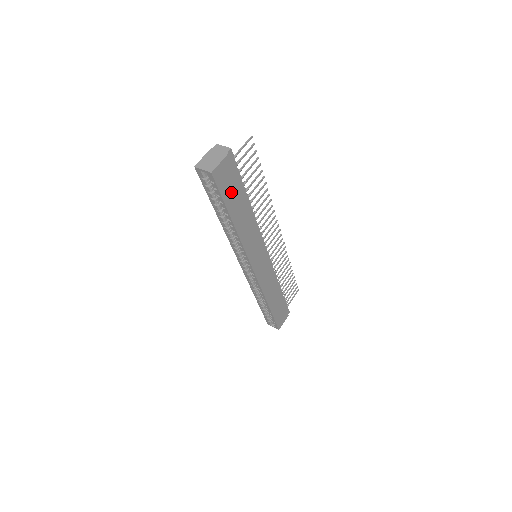
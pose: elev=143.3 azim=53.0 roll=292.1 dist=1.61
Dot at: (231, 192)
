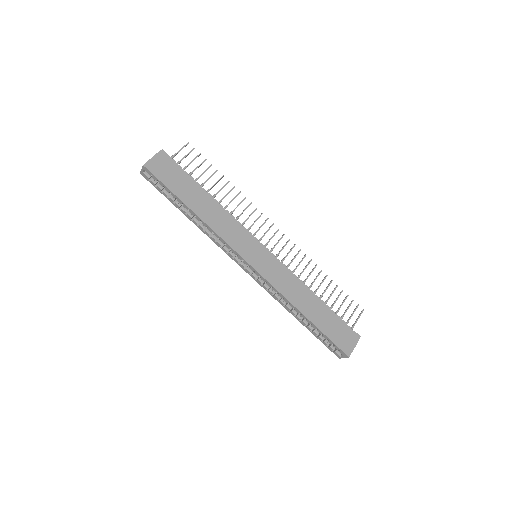
Dot at: (177, 183)
